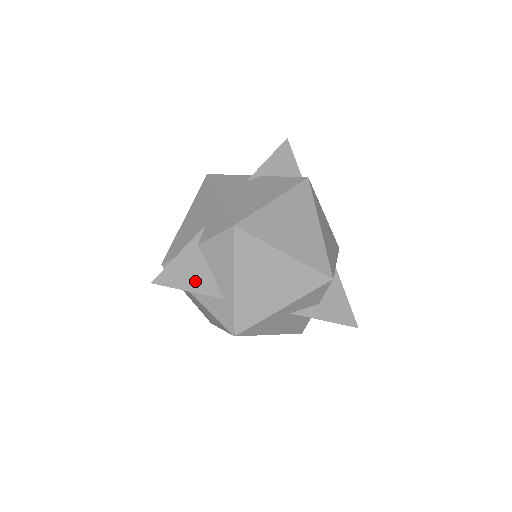
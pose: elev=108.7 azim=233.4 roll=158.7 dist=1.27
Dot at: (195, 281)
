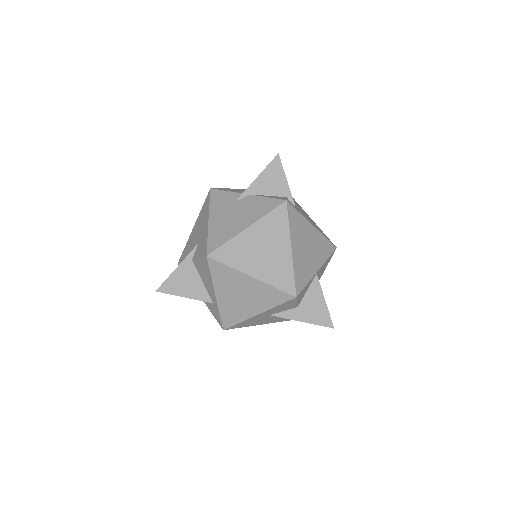
Dot at: (189, 289)
